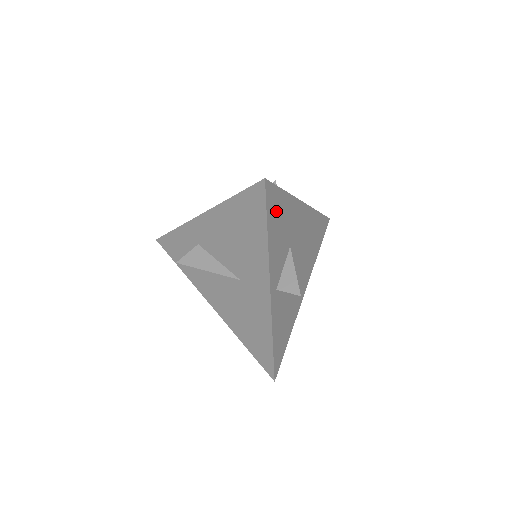
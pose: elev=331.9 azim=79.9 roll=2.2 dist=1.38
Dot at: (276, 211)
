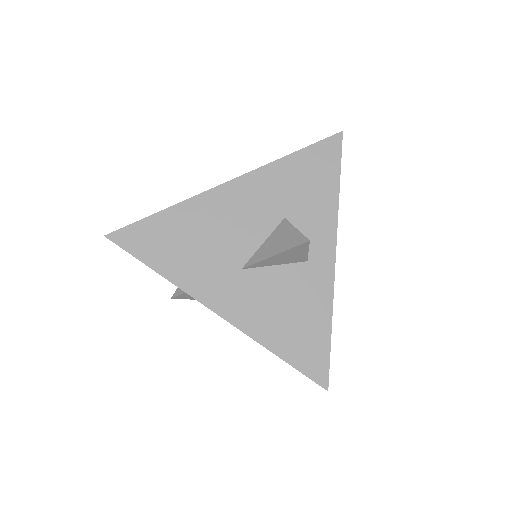
Dot at: occluded
